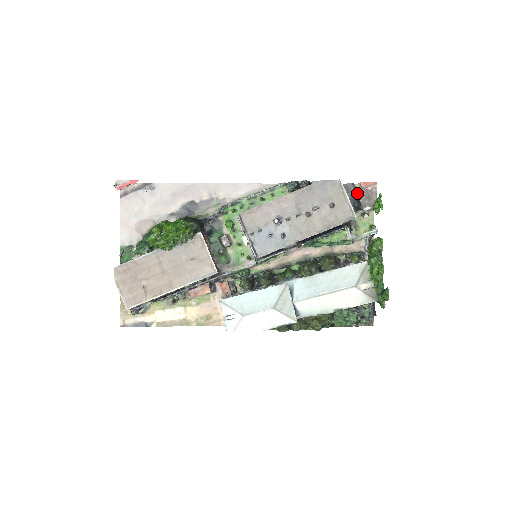
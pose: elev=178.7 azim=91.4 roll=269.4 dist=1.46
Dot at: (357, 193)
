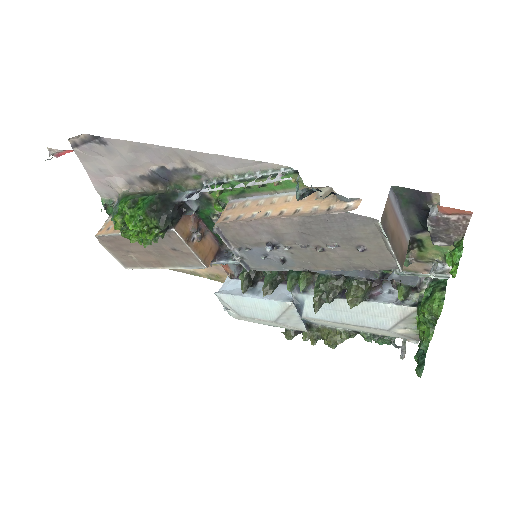
Dot at: occluded
